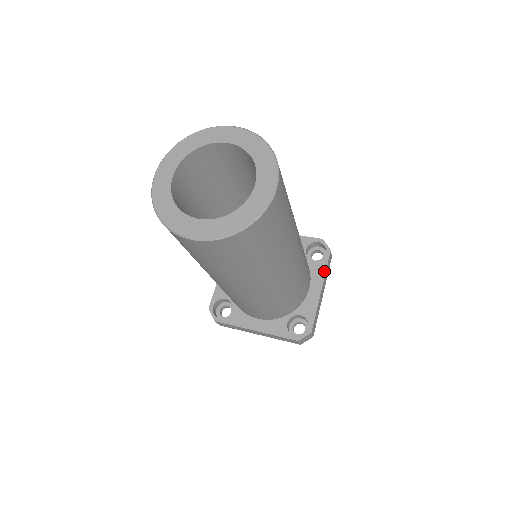
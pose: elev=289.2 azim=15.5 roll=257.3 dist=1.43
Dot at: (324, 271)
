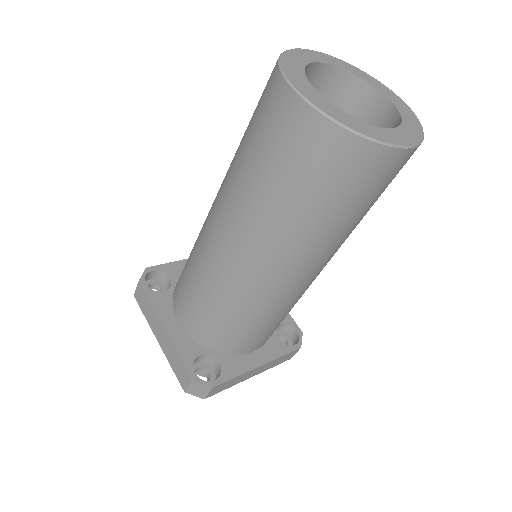
Dot at: (279, 355)
